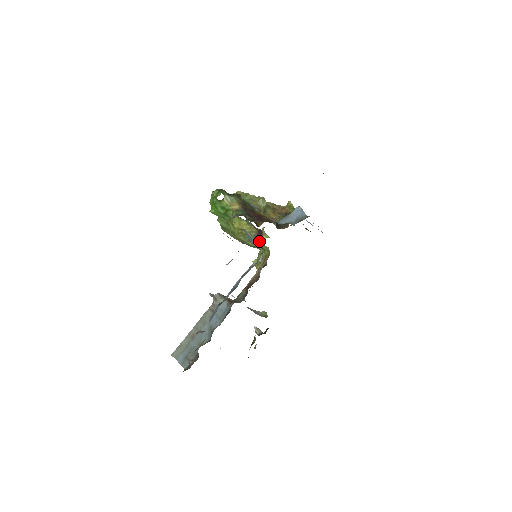
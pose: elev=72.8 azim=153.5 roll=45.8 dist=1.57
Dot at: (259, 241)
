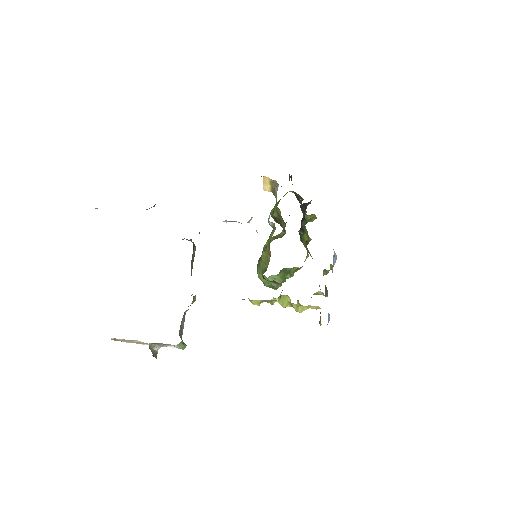
Dot at: occluded
